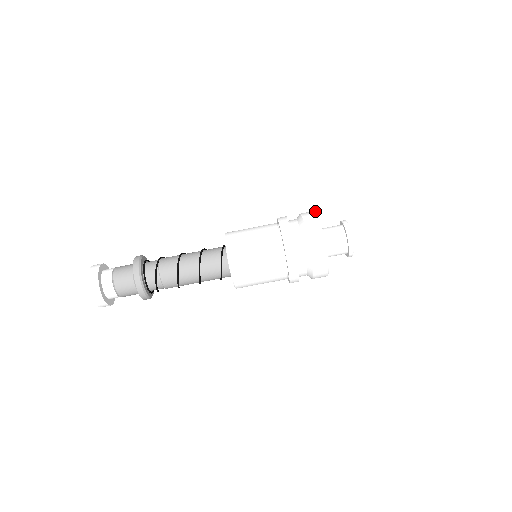
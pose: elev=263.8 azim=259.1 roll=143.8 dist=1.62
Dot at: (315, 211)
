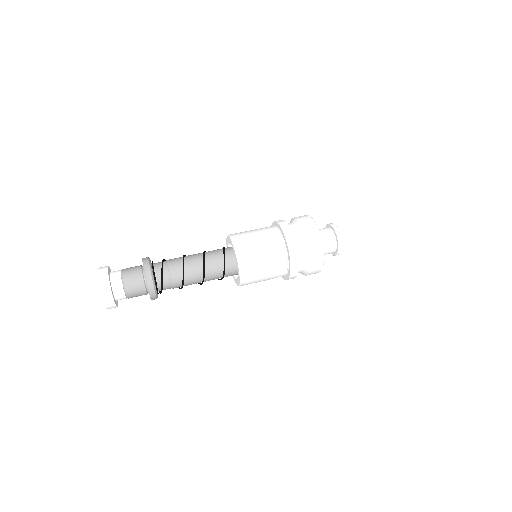
Dot at: occluded
